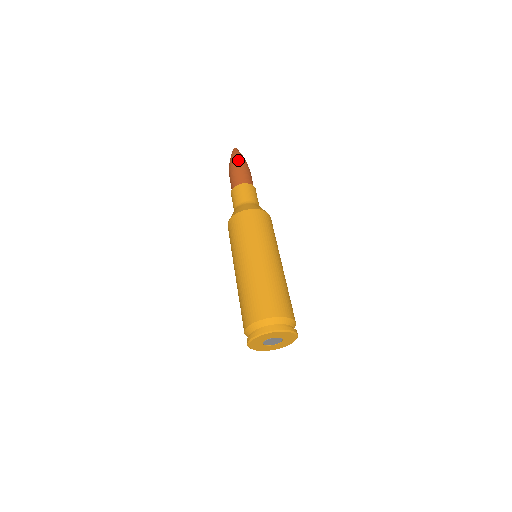
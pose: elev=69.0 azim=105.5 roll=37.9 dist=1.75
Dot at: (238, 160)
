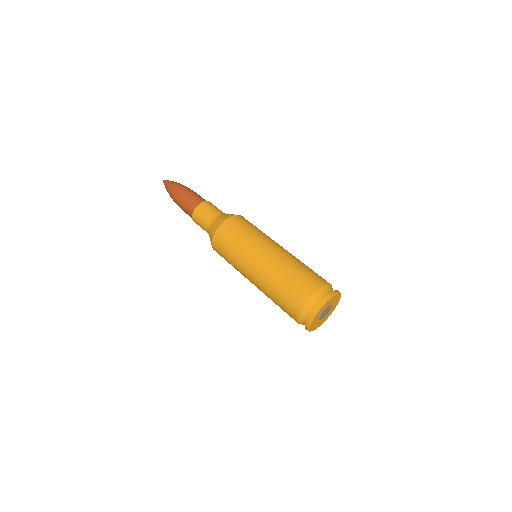
Dot at: (174, 192)
